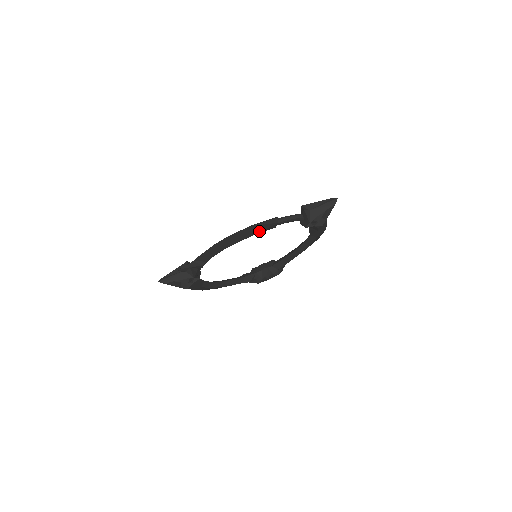
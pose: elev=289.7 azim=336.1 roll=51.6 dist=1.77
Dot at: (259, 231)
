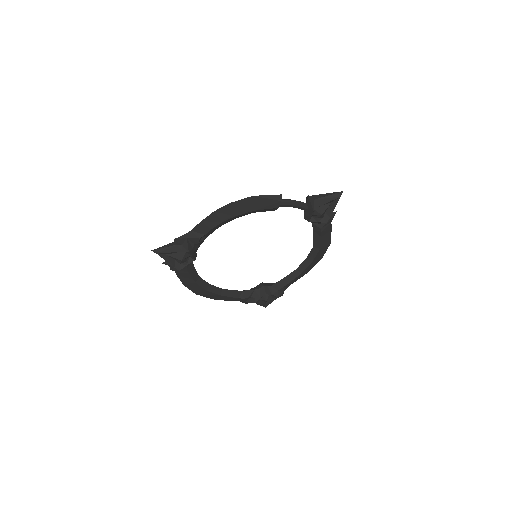
Dot at: (261, 207)
